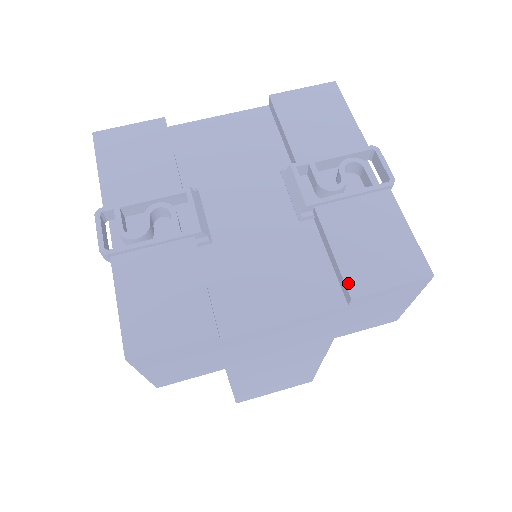
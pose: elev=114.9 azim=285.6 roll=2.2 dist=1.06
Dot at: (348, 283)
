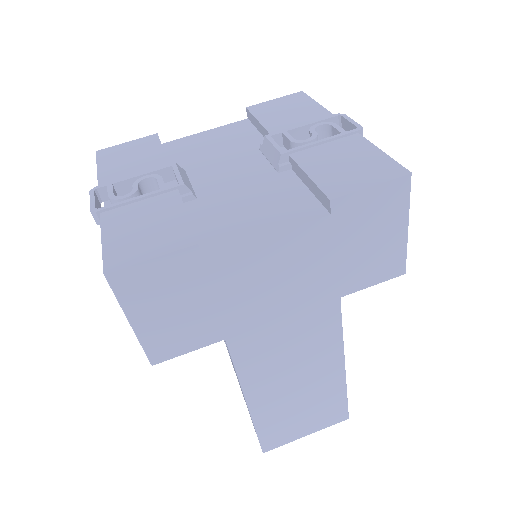
Dot at: (325, 191)
